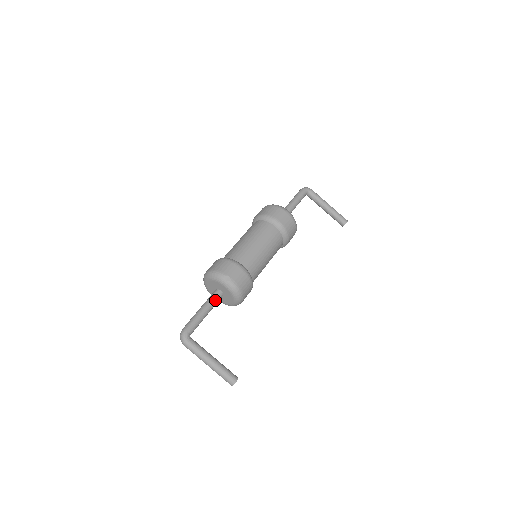
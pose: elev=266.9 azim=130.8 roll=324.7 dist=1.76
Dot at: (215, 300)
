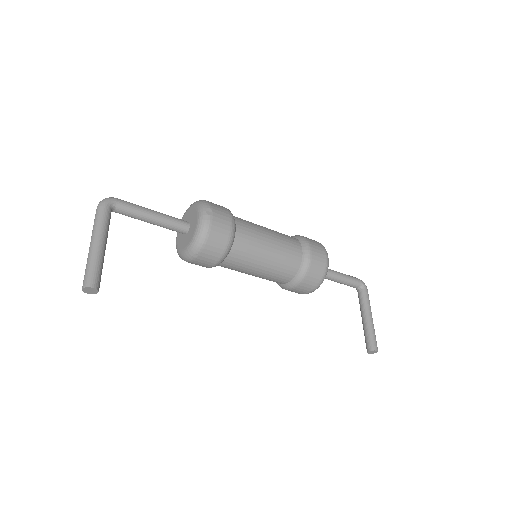
Dot at: (175, 222)
